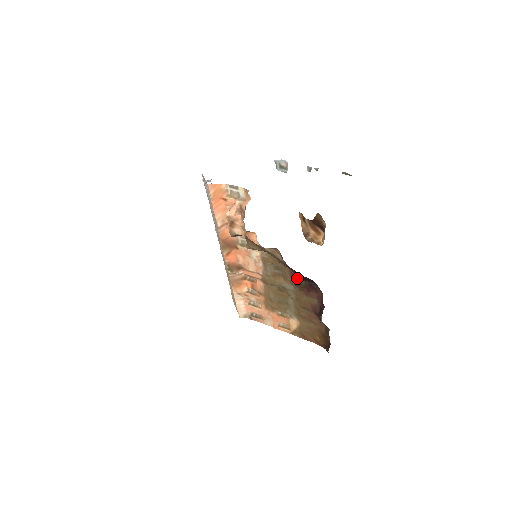
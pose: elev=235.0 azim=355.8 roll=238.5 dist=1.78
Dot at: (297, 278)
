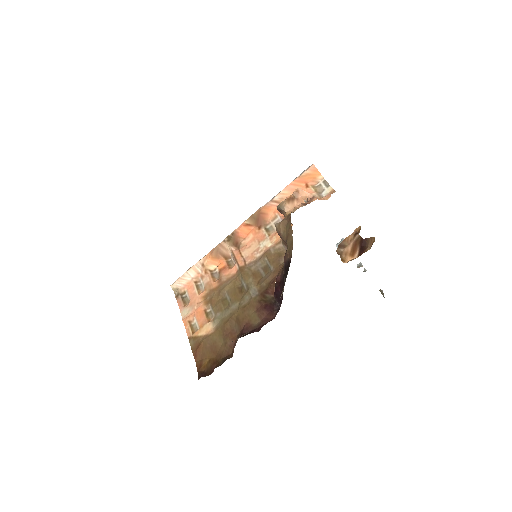
Dot at: (272, 288)
